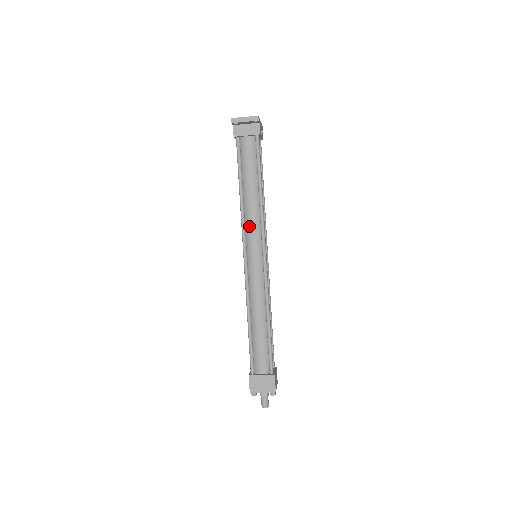
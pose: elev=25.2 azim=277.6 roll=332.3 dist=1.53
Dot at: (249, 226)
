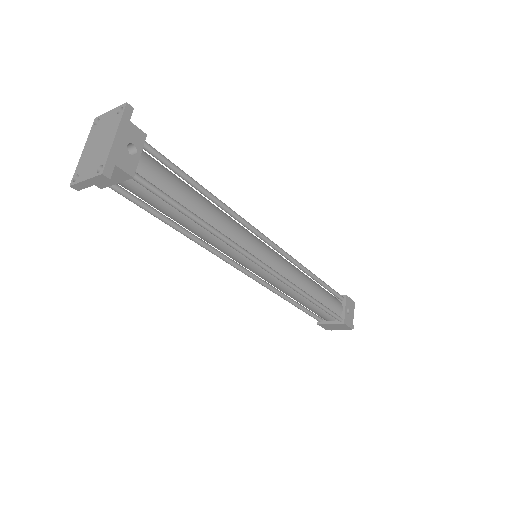
Dot at: occluded
